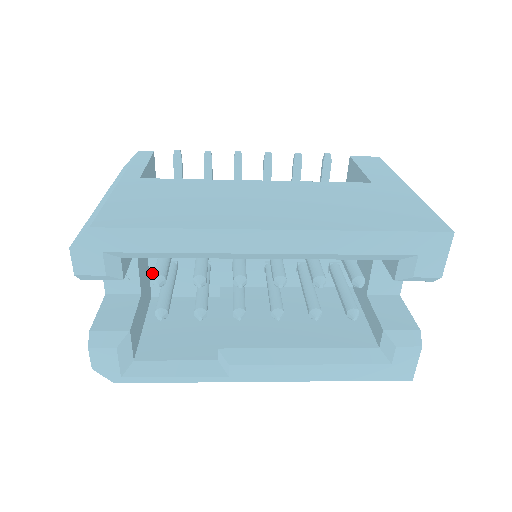
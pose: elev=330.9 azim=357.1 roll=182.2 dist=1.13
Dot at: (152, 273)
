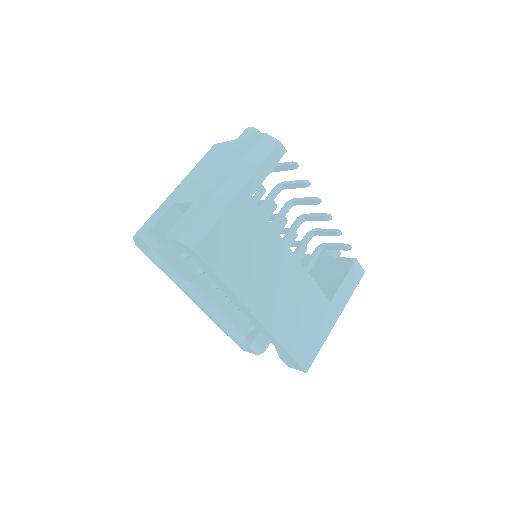
Dot at: occluded
